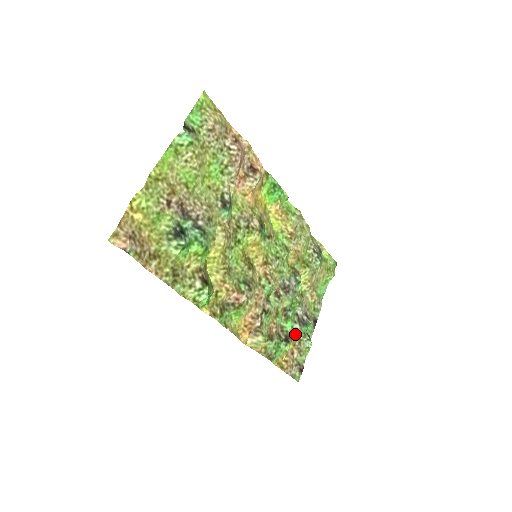
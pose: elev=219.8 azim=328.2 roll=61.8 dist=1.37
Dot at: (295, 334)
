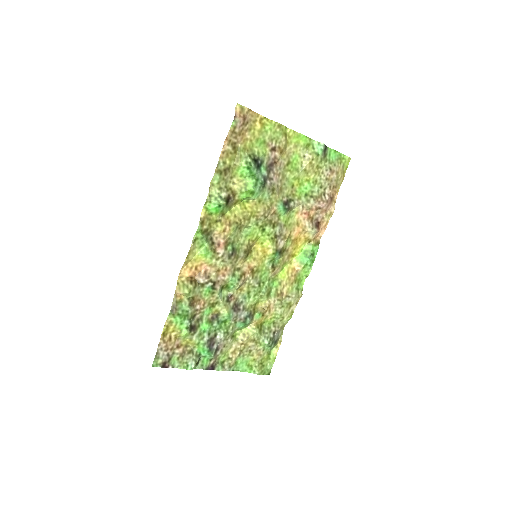
Dot at: (198, 338)
